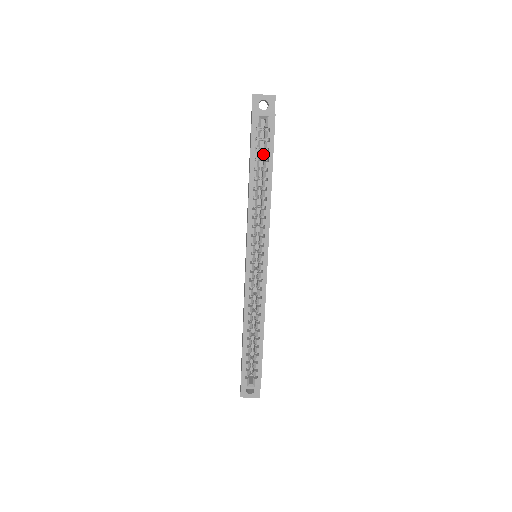
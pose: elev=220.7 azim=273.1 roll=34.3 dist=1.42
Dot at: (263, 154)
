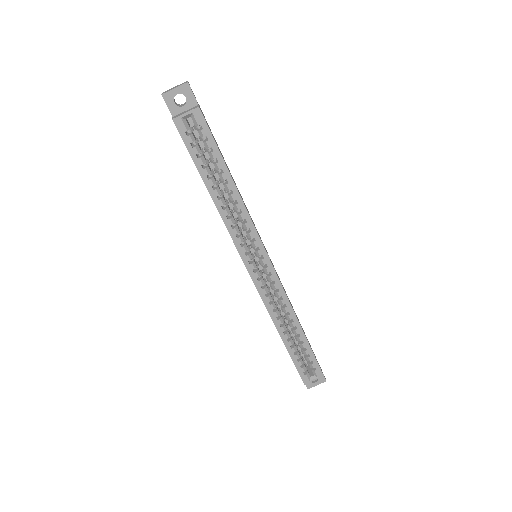
Dot at: occluded
